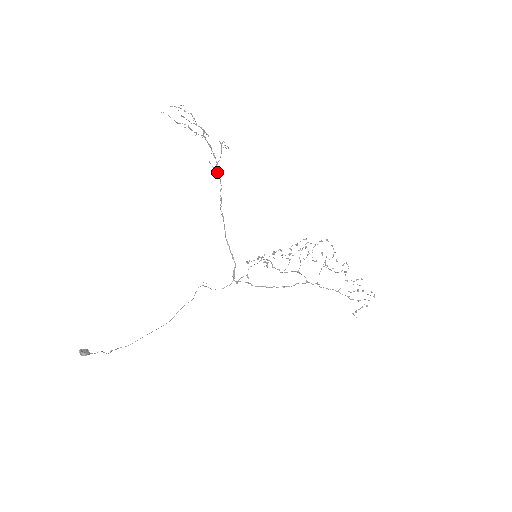
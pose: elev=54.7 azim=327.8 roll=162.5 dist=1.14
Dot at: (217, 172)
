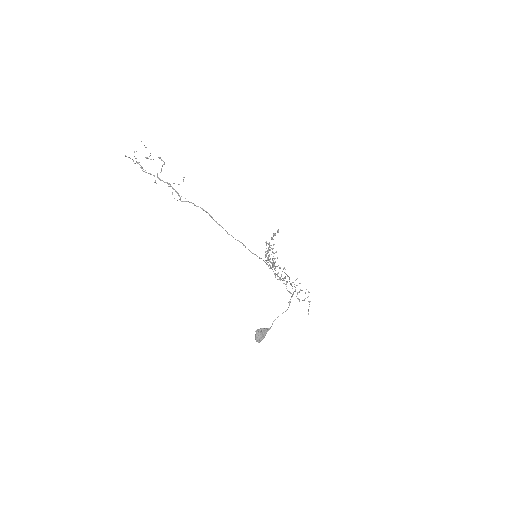
Dot at: (187, 201)
